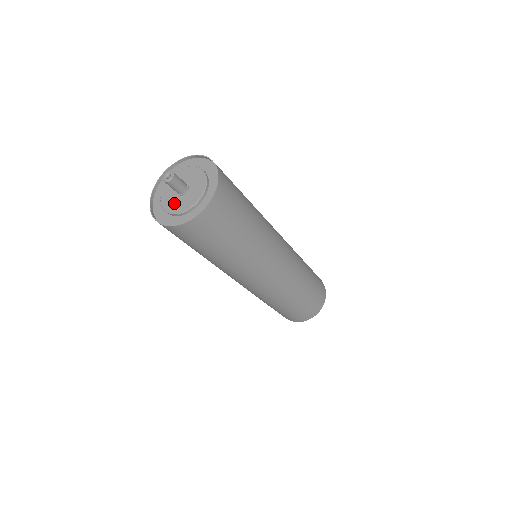
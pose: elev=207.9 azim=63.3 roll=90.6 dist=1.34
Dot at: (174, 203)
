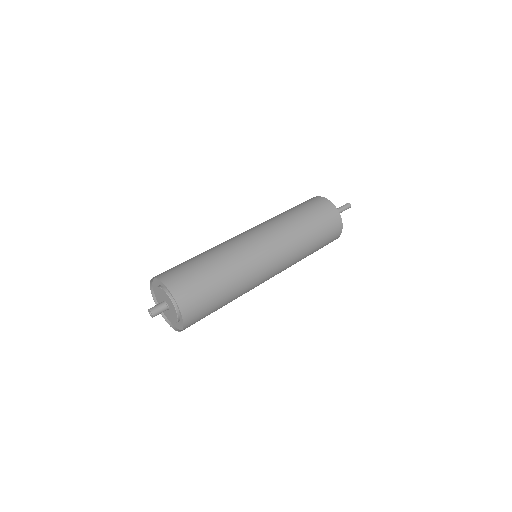
Dot at: (169, 315)
